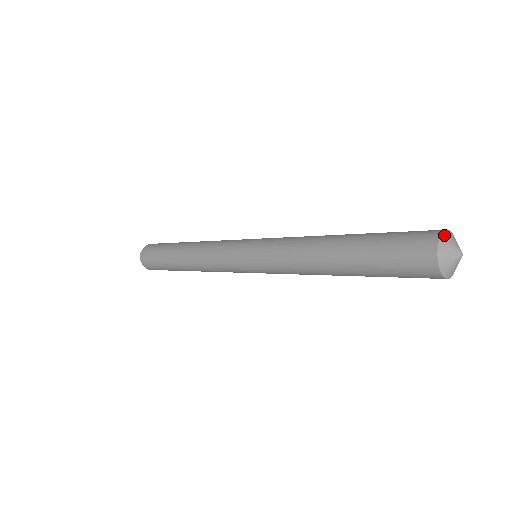
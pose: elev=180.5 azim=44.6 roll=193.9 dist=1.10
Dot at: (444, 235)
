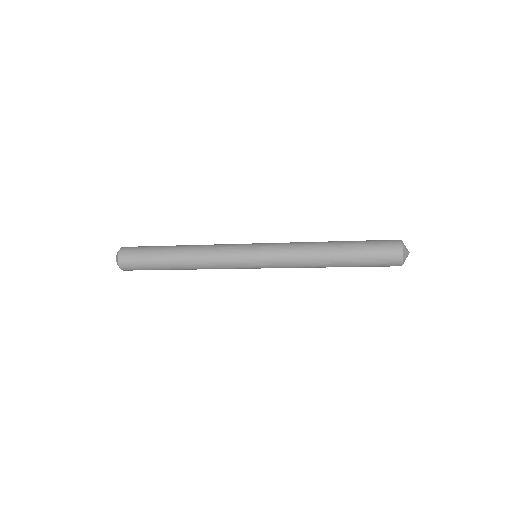
Dot at: (403, 245)
